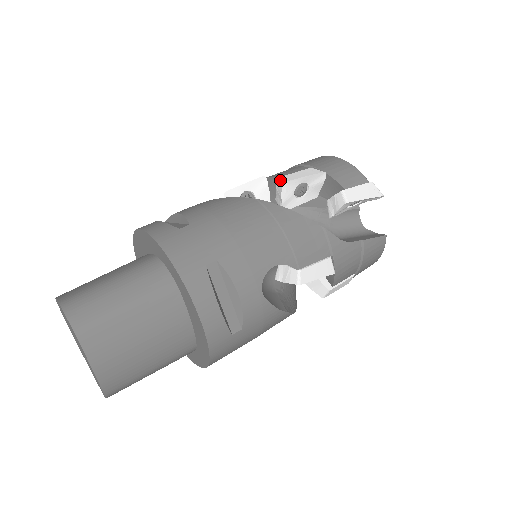
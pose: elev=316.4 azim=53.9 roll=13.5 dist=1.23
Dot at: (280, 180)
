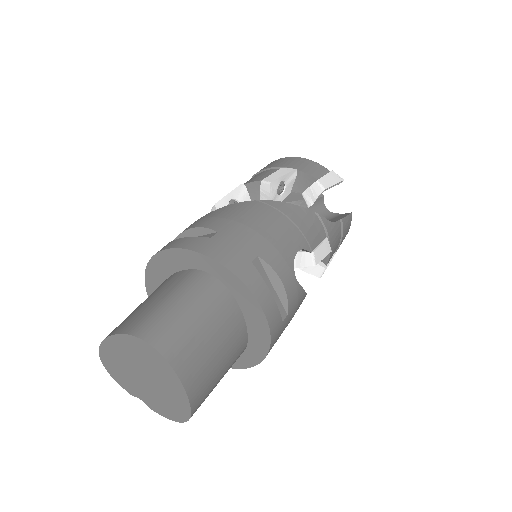
Dot at: (265, 182)
